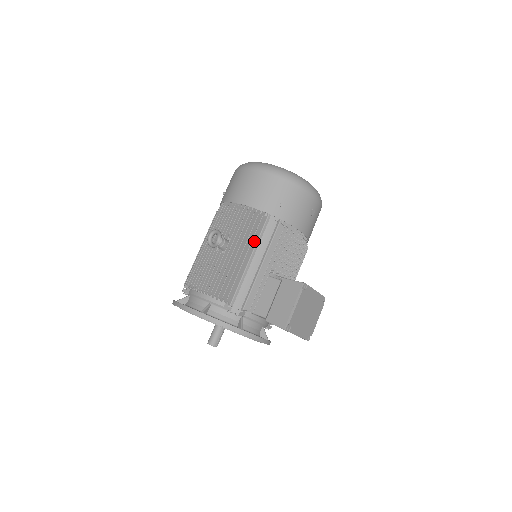
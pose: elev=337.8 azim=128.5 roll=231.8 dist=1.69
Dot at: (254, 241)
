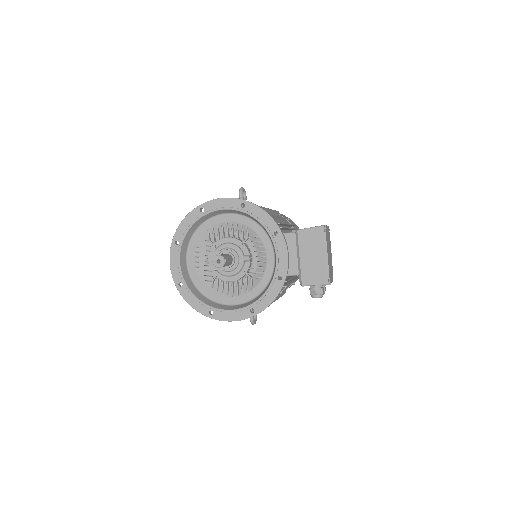
Dot at: (274, 213)
